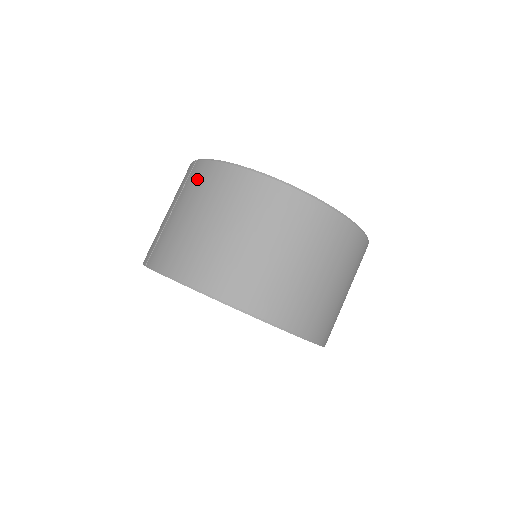
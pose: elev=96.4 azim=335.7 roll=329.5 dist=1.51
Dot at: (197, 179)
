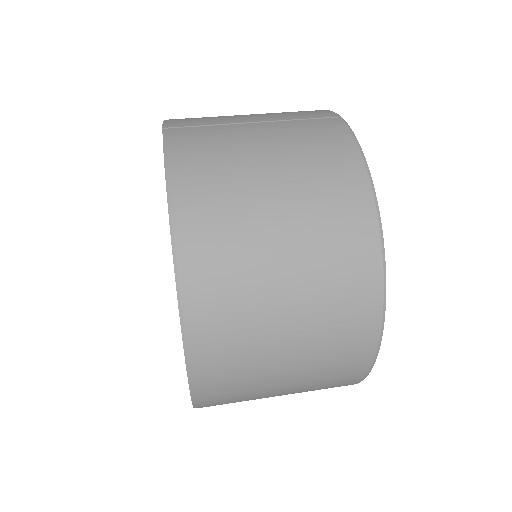
Dot at: (320, 134)
